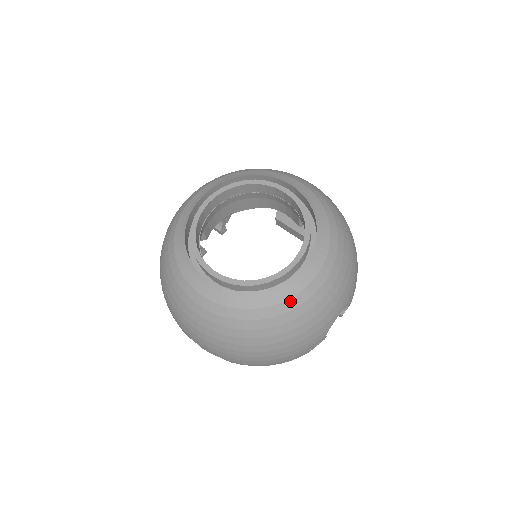
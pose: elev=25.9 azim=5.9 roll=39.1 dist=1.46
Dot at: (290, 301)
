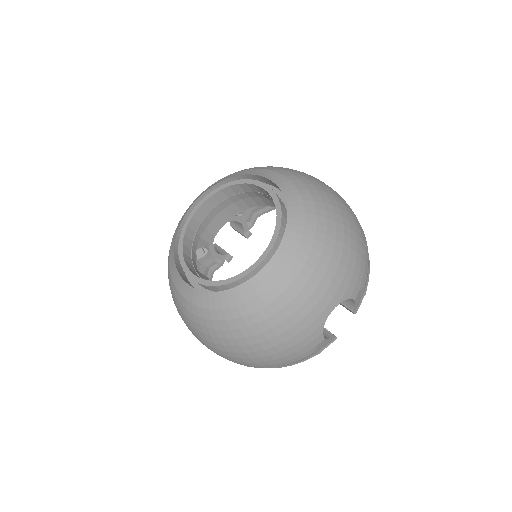
Dot at: (259, 299)
